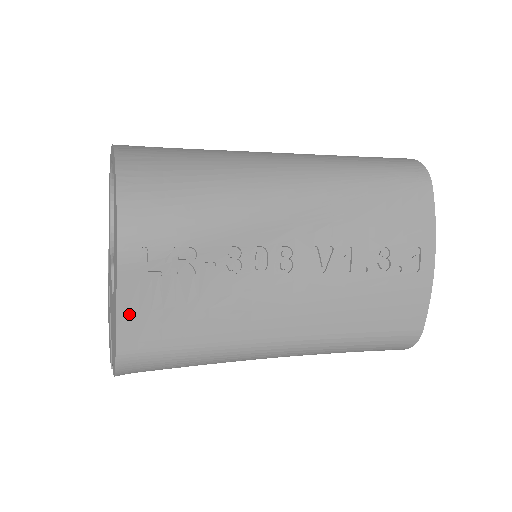
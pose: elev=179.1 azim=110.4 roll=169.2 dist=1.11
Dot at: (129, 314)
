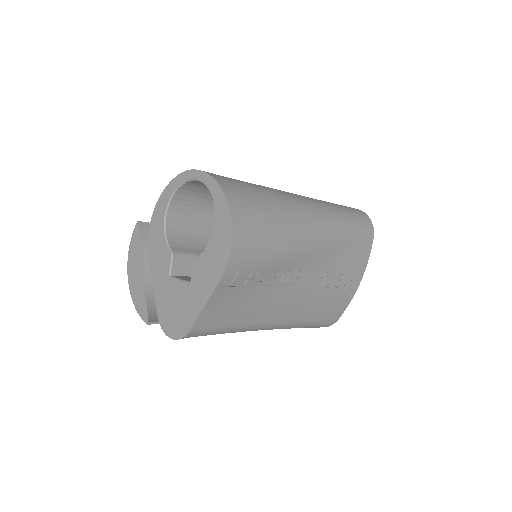
Dot at: (210, 307)
